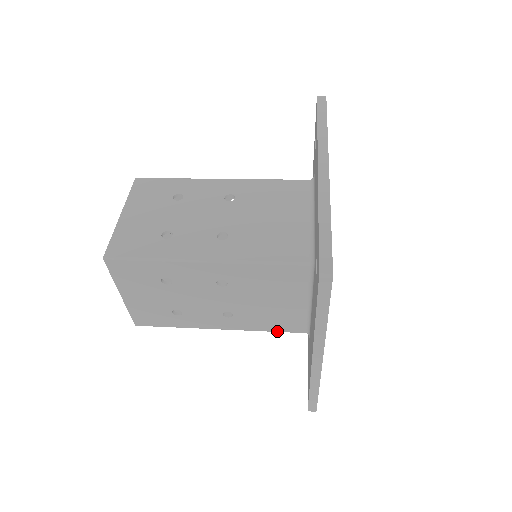
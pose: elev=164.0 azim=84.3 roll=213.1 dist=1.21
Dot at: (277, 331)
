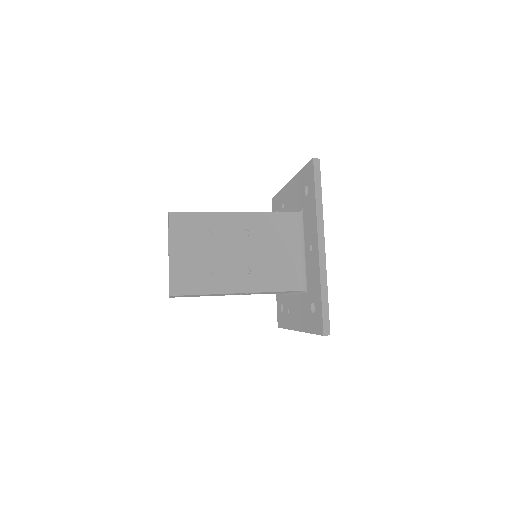
Dot at: occluded
